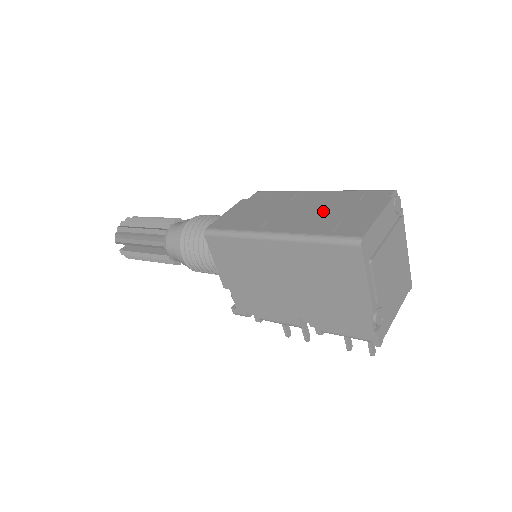
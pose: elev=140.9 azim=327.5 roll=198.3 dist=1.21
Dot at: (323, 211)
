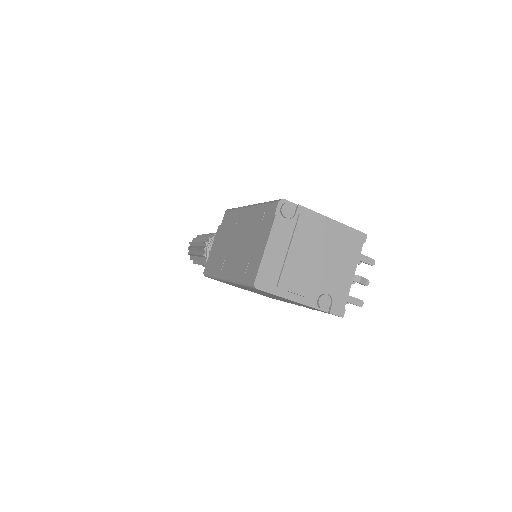
Dot at: (245, 243)
